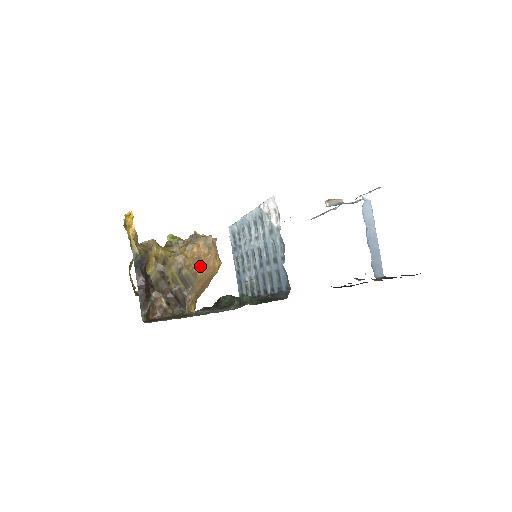
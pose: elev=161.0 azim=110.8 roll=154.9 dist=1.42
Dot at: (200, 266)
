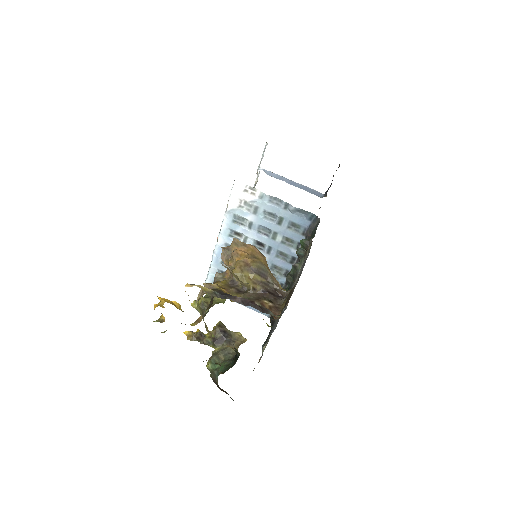
Dot at: (256, 257)
